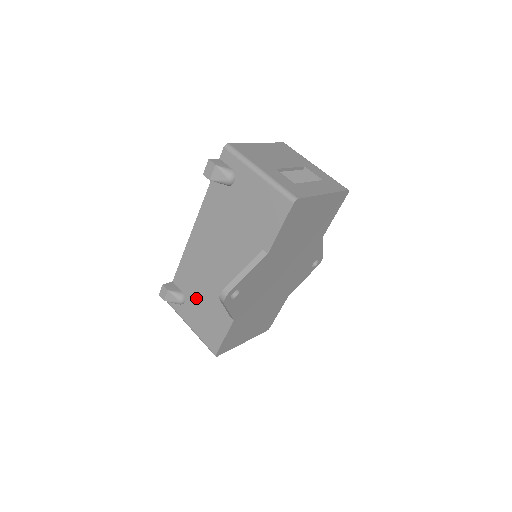
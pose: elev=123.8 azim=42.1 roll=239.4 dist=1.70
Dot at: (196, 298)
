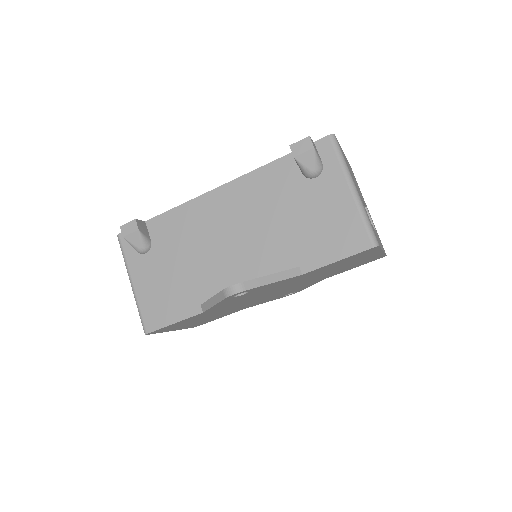
Dot at: (166, 259)
